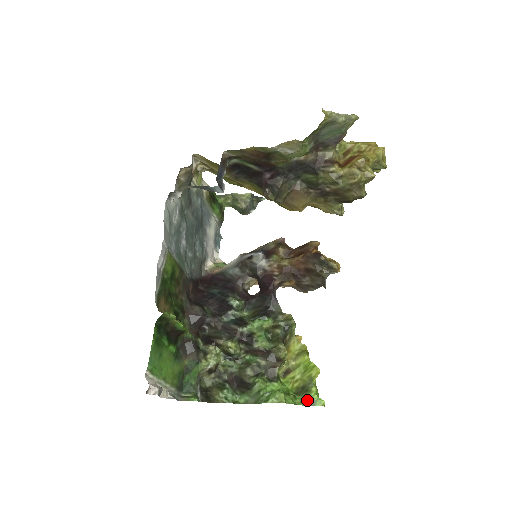
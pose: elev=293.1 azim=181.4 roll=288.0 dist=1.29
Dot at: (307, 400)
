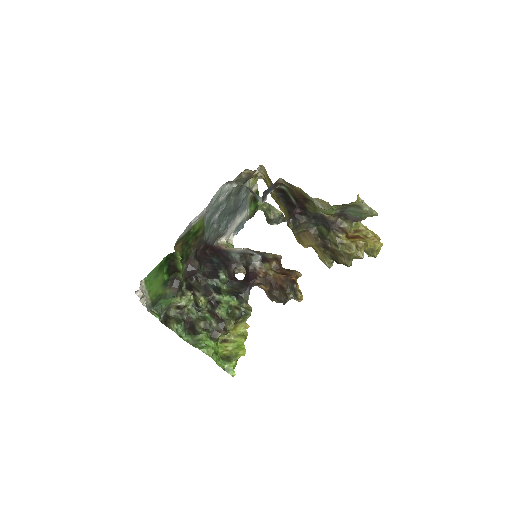
Dot at: (225, 366)
